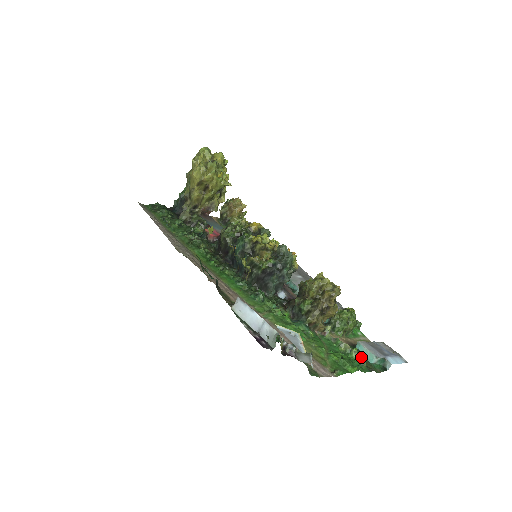
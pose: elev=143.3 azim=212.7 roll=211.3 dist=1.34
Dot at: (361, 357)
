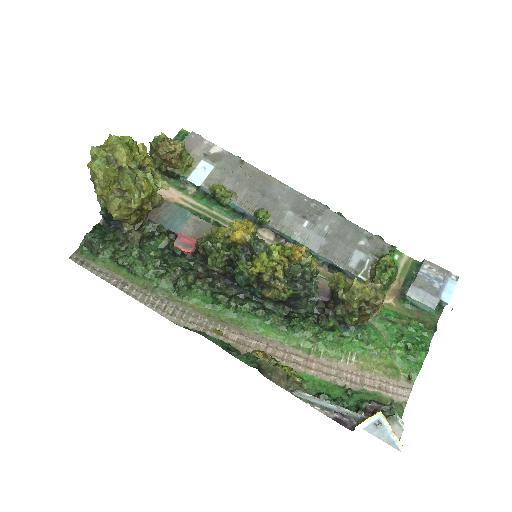
Dot at: (421, 327)
